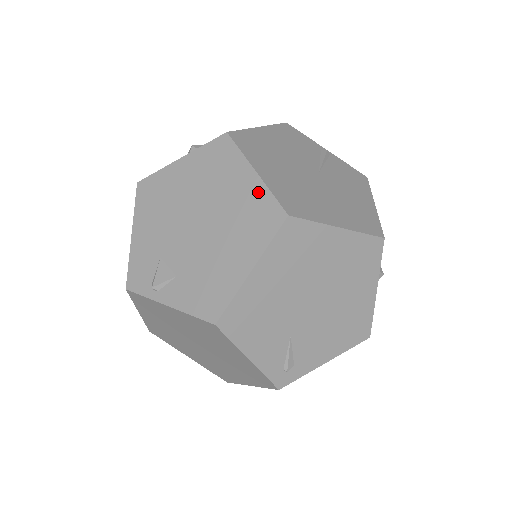
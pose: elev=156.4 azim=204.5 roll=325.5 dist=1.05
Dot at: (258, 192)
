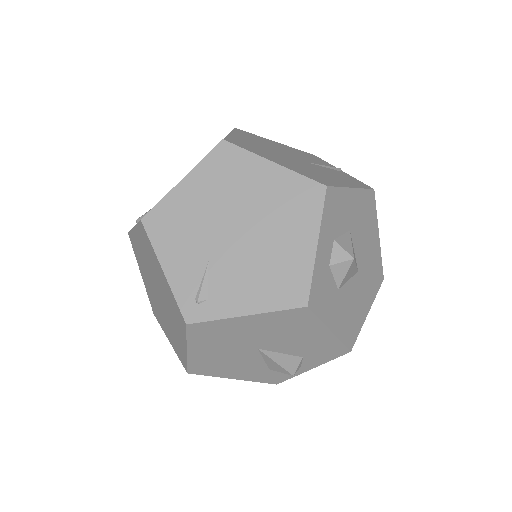
Dot at: occluded
